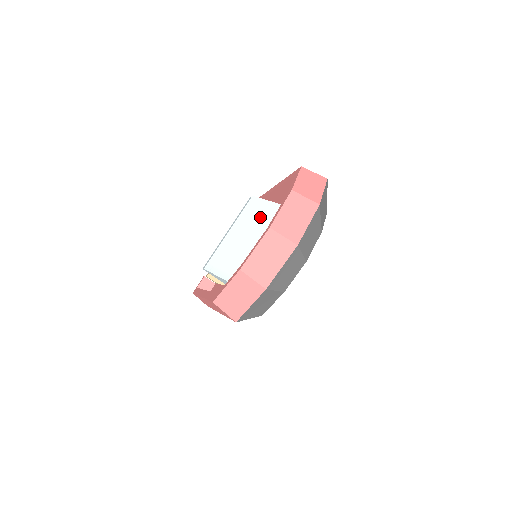
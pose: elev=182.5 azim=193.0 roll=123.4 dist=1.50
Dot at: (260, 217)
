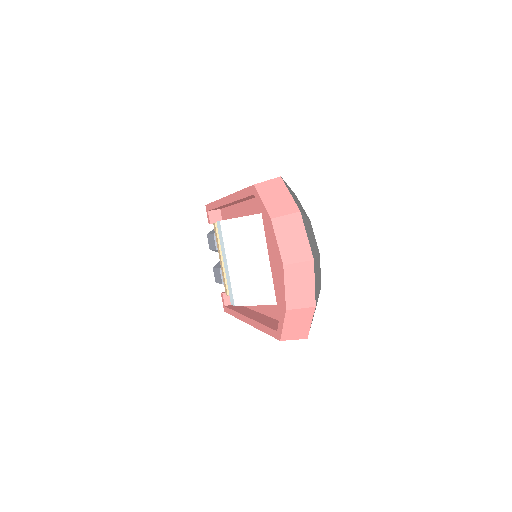
Dot at: (244, 236)
